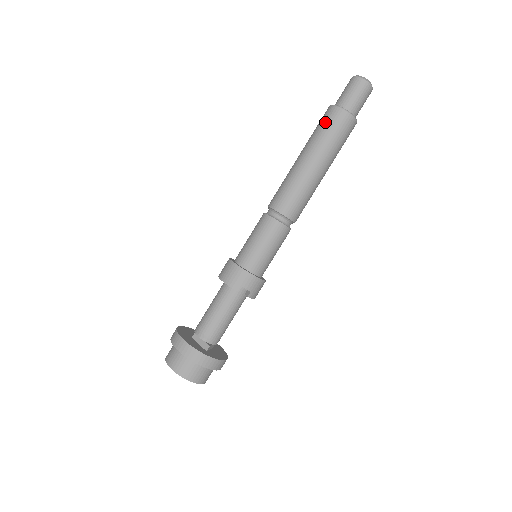
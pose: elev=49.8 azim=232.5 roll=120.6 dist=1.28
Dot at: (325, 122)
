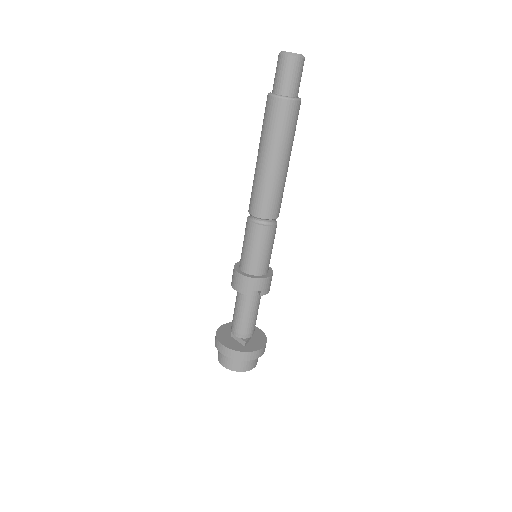
Dot at: (267, 116)
